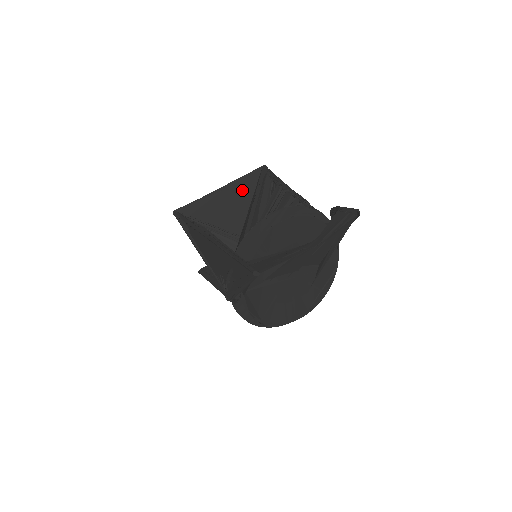
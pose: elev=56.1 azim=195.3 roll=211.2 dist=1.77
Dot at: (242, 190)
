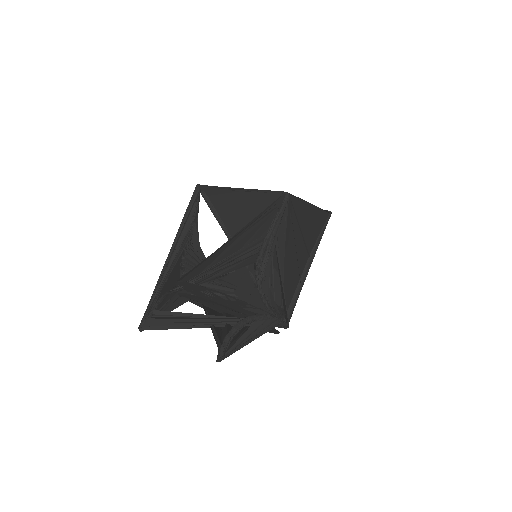
Dot at: (255, 203)
